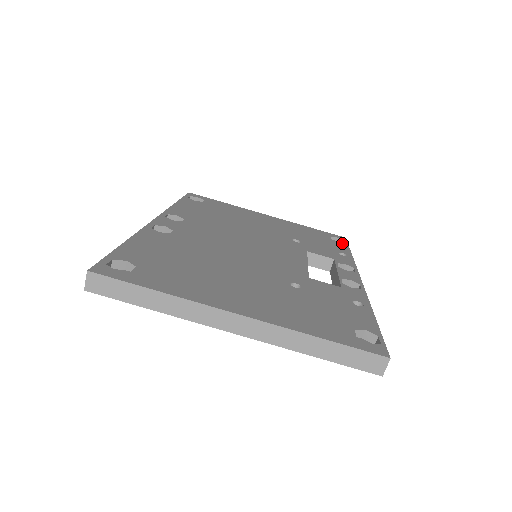
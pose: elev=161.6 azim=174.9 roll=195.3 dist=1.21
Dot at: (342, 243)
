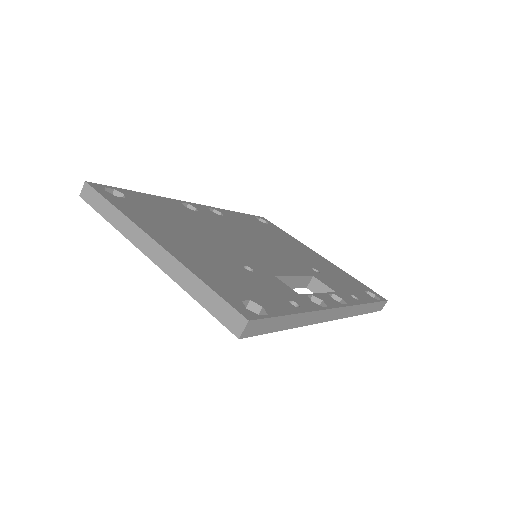
Dot at: occluded
